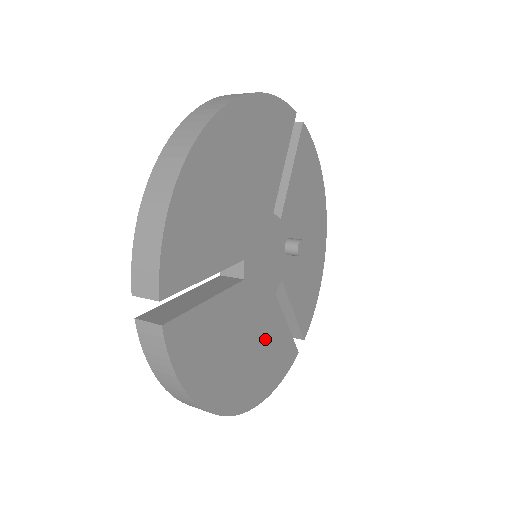
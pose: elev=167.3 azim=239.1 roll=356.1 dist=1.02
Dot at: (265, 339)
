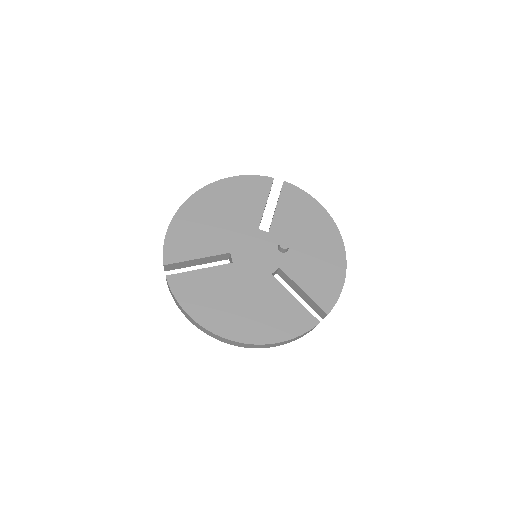
Dot at: (265, 301)
